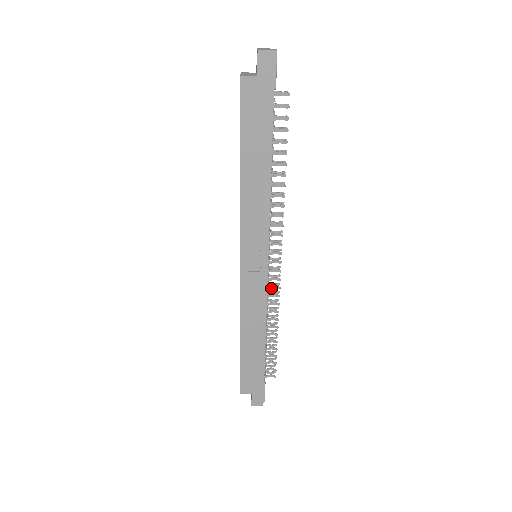
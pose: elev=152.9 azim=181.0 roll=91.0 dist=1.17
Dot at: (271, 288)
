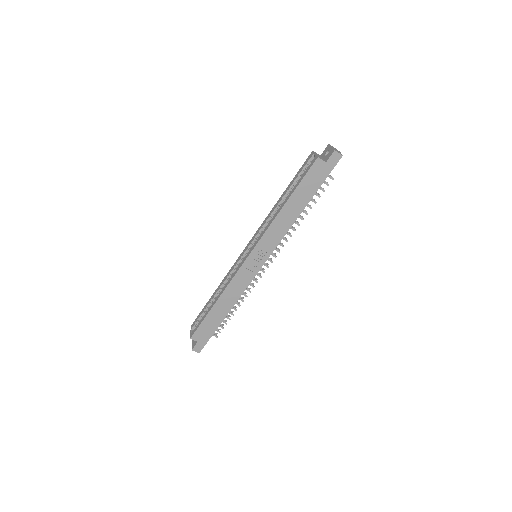
Dot at: occluded
